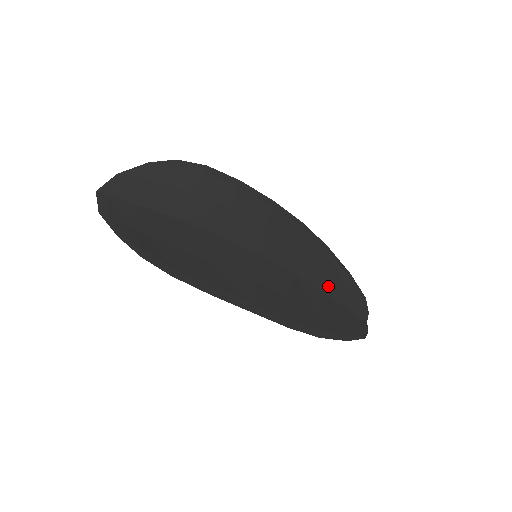
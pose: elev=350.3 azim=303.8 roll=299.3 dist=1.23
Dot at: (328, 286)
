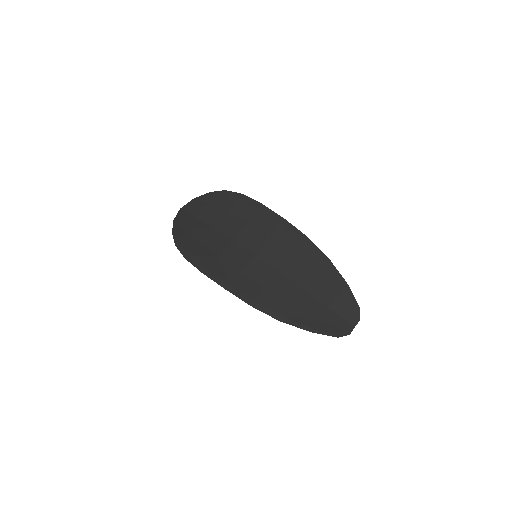
Dot at: (315, 288)
